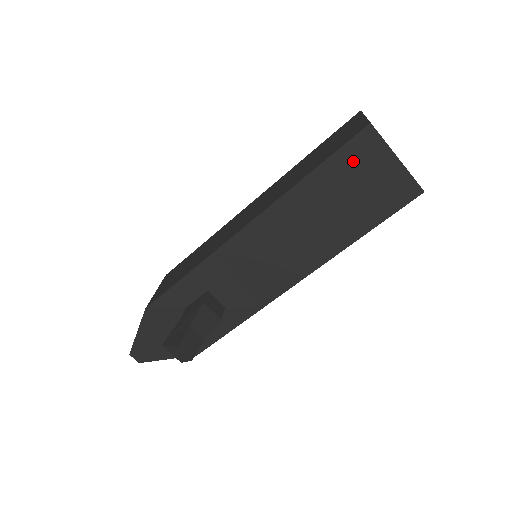
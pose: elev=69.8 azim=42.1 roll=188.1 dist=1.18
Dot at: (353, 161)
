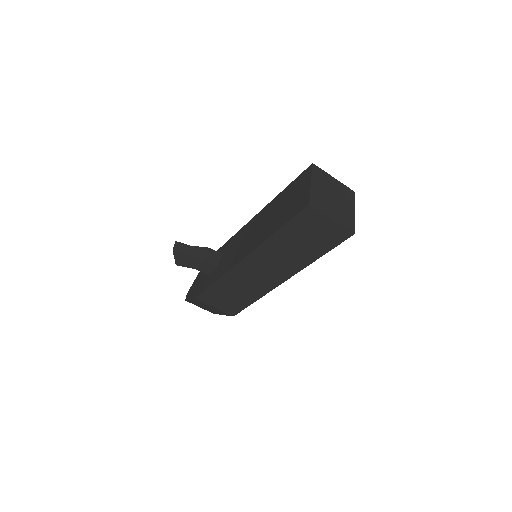
Dot at: (297, 184)
